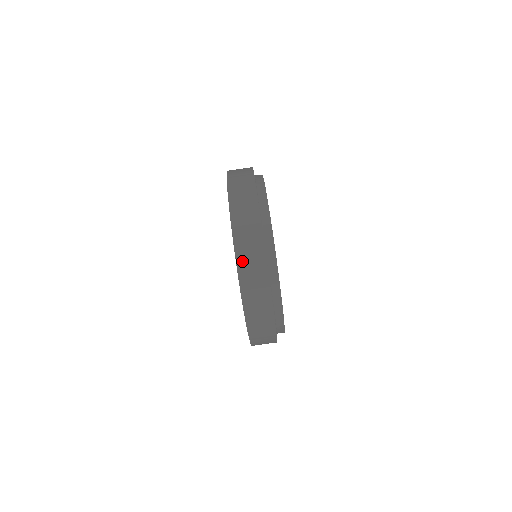
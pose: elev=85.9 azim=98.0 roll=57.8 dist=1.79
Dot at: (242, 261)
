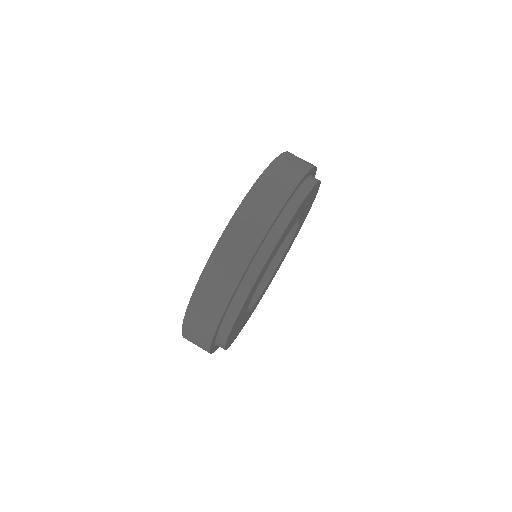
Dot at: (284, 159)
